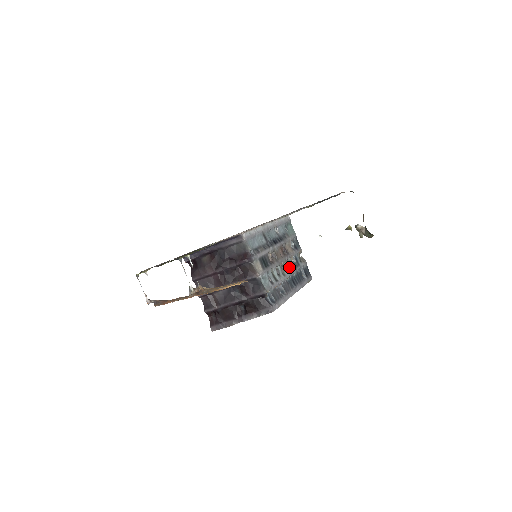
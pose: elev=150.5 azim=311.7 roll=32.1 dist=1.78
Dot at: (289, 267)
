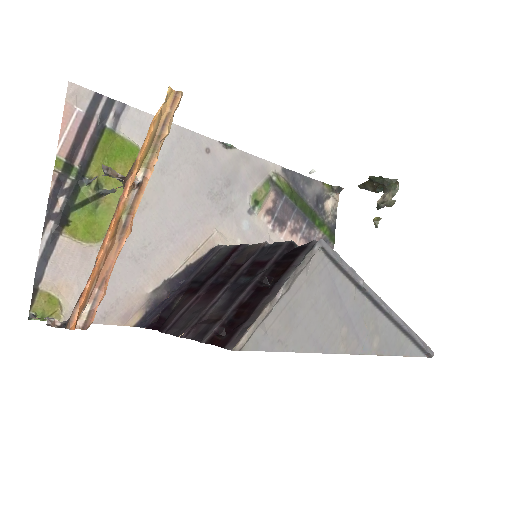
Dot at: occluded
